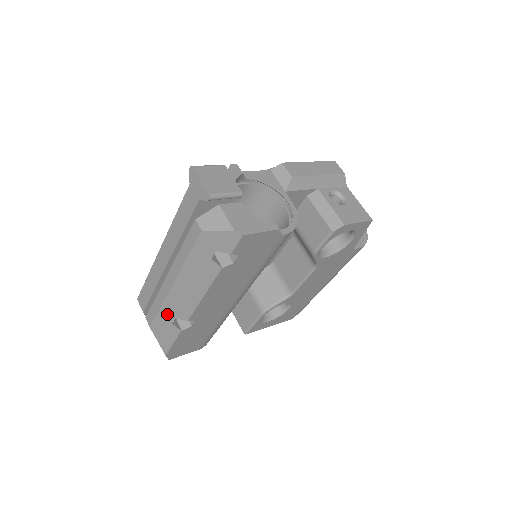
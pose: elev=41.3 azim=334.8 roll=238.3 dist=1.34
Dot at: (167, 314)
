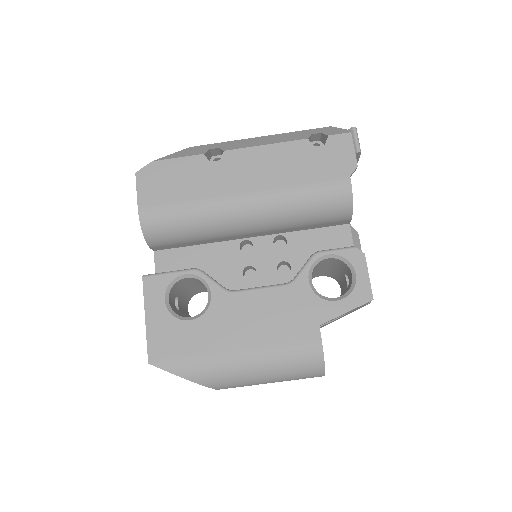
Dot at: (220, 145)
